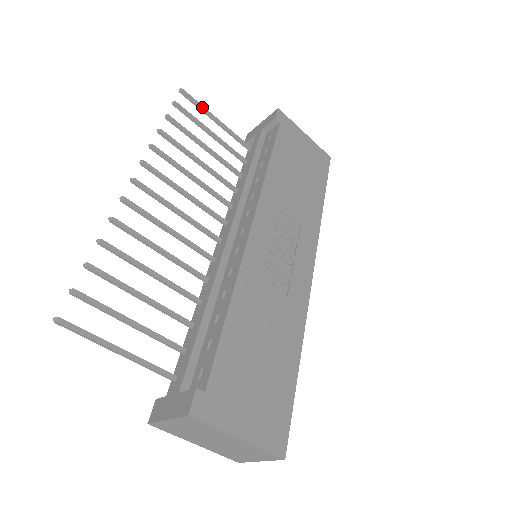
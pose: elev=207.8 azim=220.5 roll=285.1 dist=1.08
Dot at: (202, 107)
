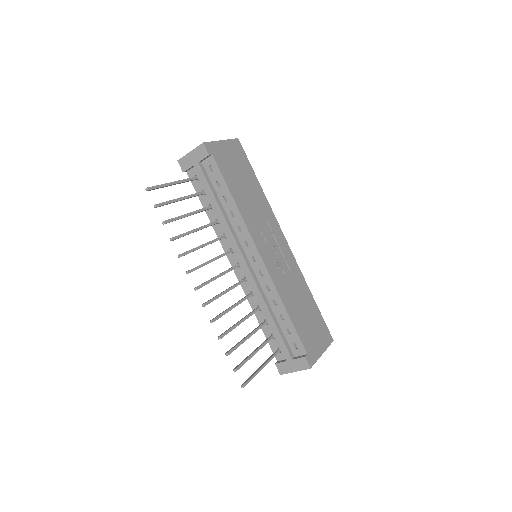
Dot at: (163, 186)
